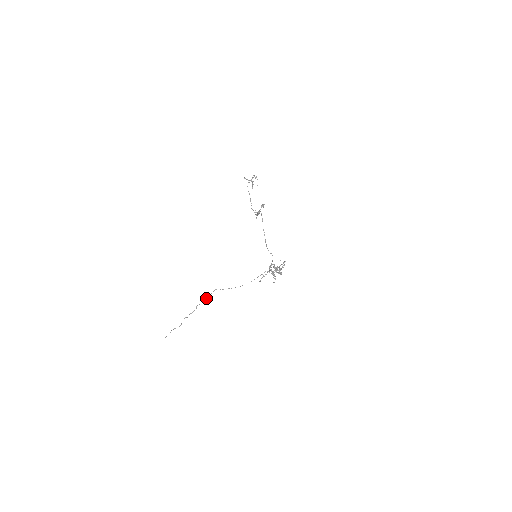
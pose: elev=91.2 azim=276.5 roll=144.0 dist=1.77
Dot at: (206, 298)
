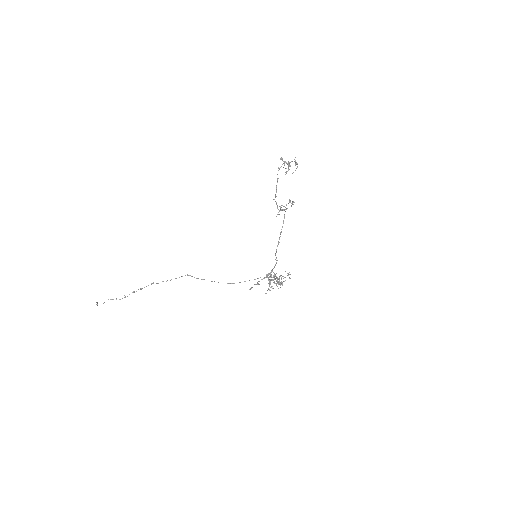
Dot at: (170, 280)
